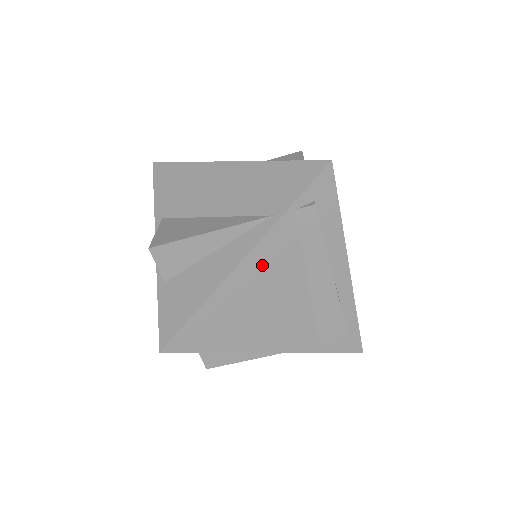
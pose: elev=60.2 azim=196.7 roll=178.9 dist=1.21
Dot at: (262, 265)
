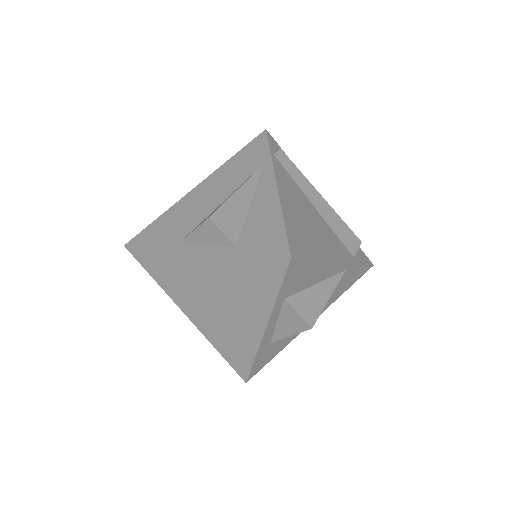
Dot at: (287, 190)
